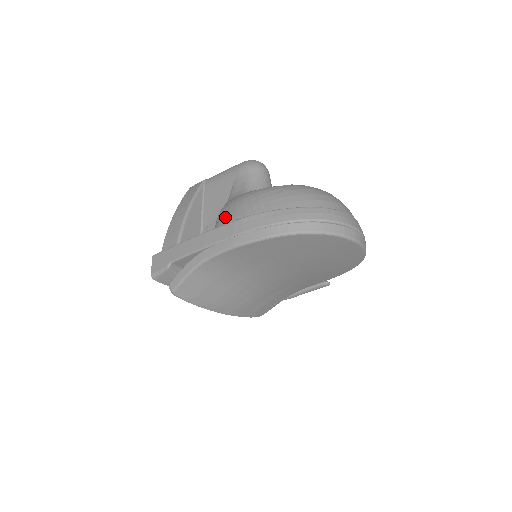
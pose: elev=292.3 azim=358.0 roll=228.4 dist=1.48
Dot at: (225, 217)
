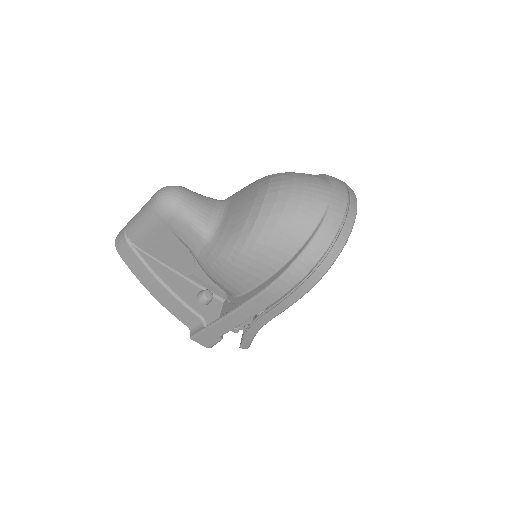
Dot at: (229, 283)
